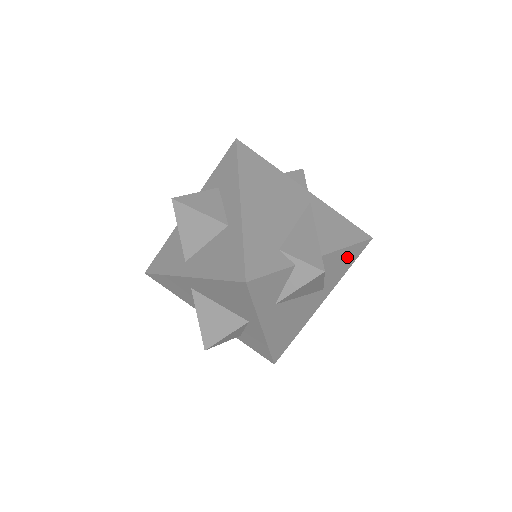
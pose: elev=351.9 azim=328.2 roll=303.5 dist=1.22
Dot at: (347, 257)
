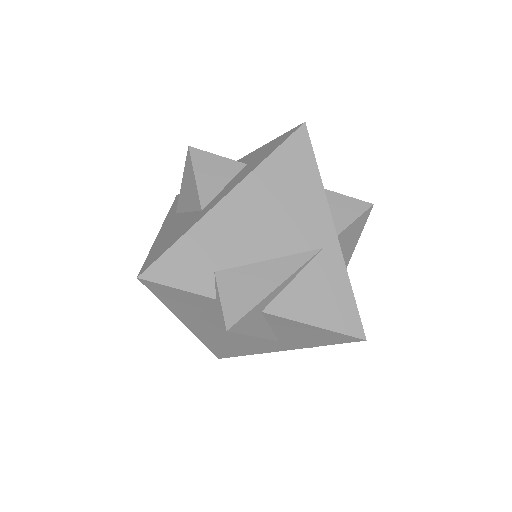
Dot at: (317, 334)
